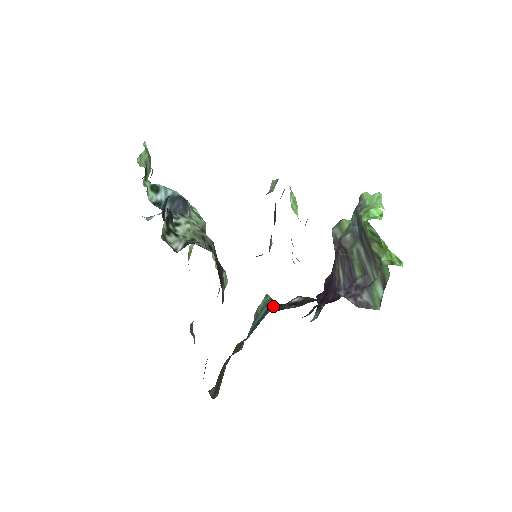
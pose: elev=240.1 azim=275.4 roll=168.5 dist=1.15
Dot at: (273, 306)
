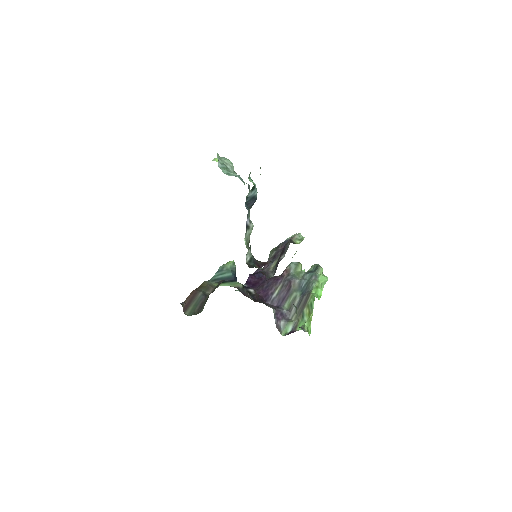
Dot at: (240, 285)
